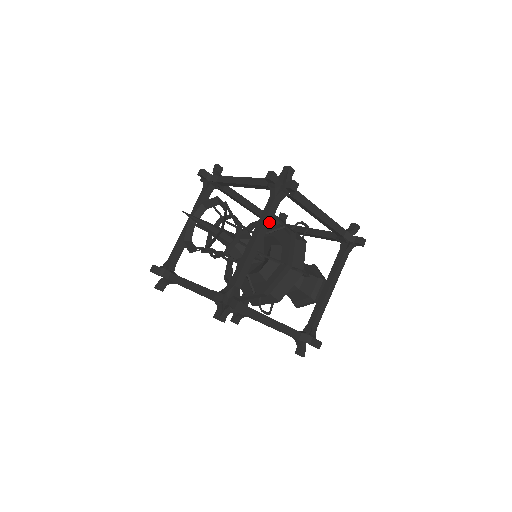
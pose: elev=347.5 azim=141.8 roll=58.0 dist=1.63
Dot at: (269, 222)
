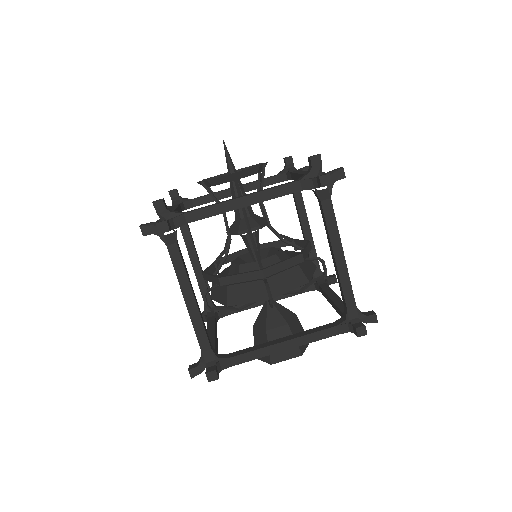
Dot at: (273, 196)
